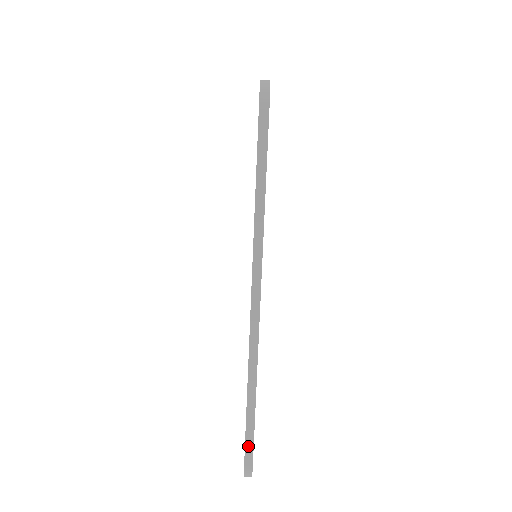
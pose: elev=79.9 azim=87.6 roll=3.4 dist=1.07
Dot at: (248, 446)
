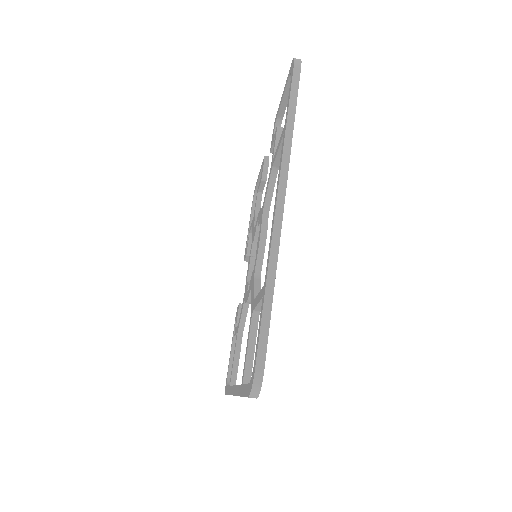
Dot at: (262, 343)
